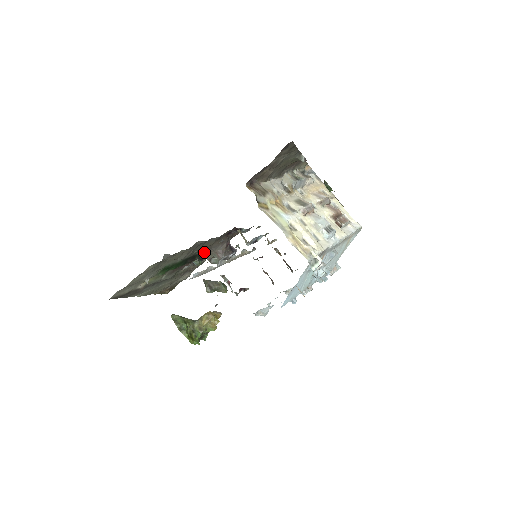
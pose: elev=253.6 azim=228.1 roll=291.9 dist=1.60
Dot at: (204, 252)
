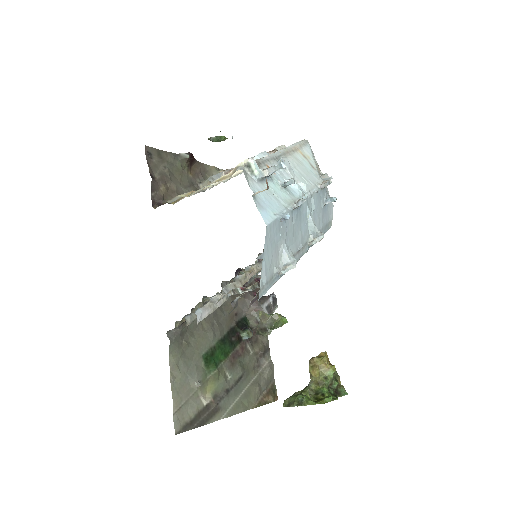
Dot at: (242, 321)
